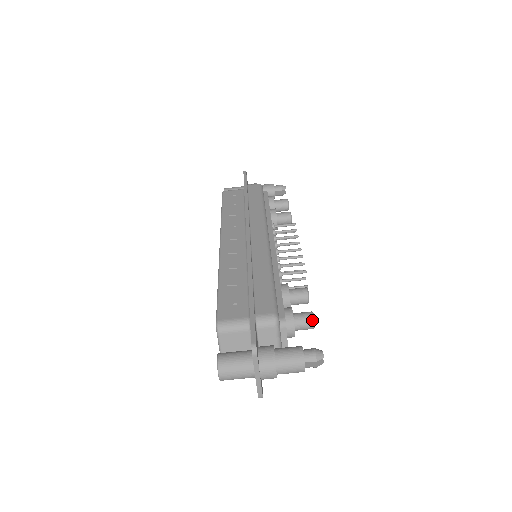
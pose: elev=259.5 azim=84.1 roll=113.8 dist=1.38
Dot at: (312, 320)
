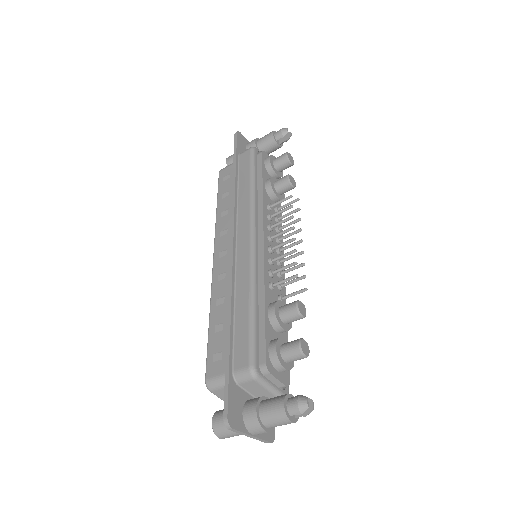
Dot at: (299, 353)
